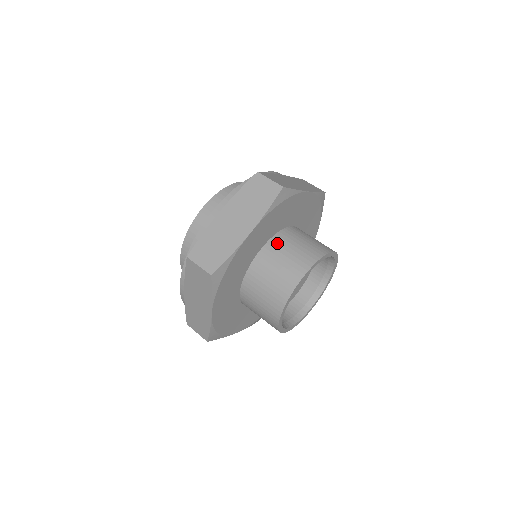
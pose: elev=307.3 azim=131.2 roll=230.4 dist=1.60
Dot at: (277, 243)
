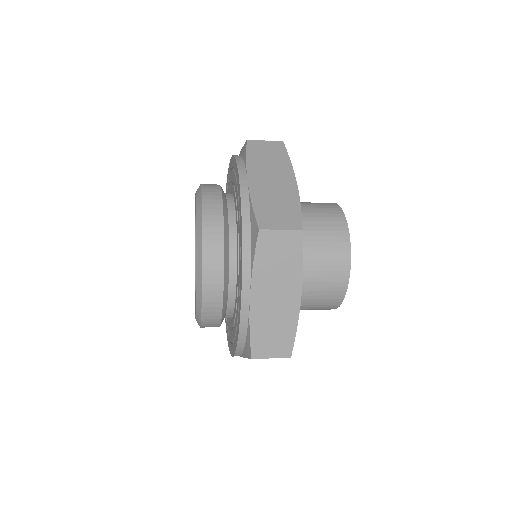
Dot at: occluded
